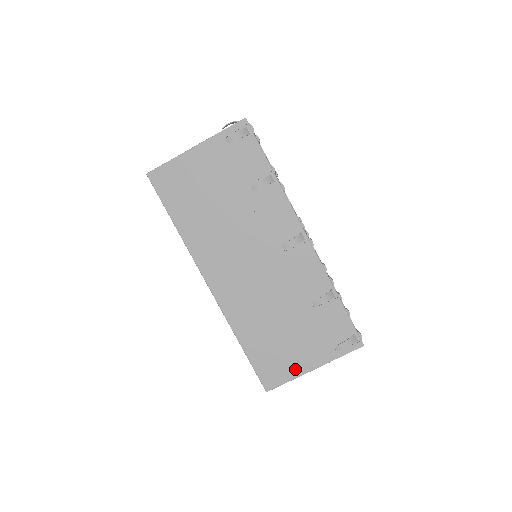
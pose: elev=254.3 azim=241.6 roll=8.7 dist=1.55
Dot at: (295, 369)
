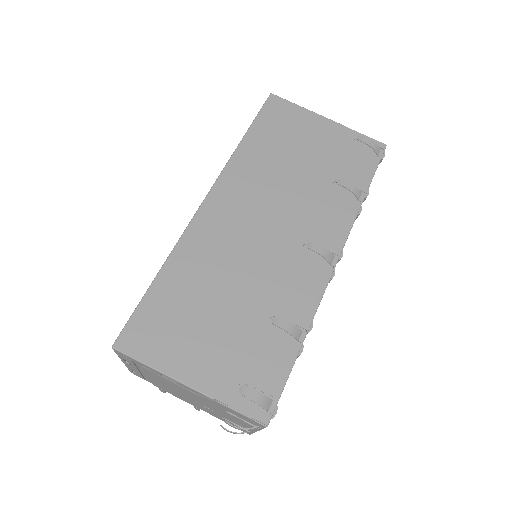
Dot at: (171, 361)
